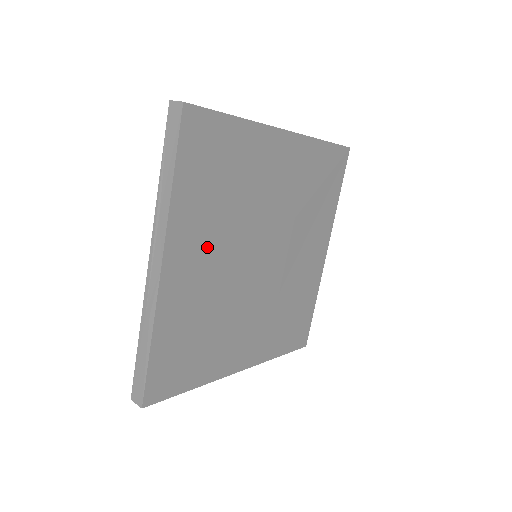
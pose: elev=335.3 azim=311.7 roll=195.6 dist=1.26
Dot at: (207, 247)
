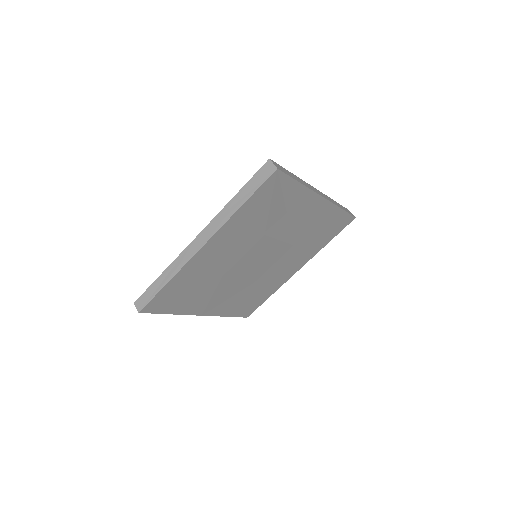
Dot at: (216, 295)
